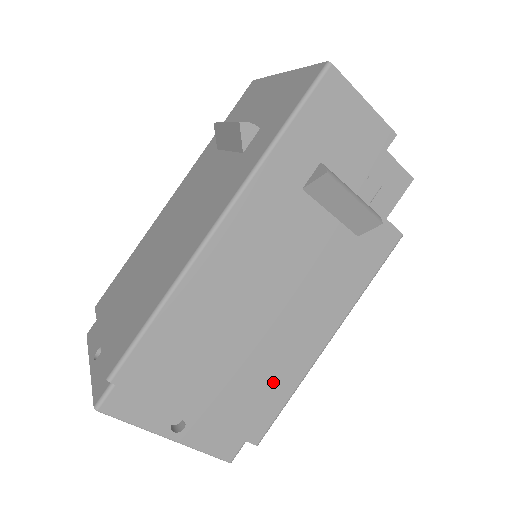
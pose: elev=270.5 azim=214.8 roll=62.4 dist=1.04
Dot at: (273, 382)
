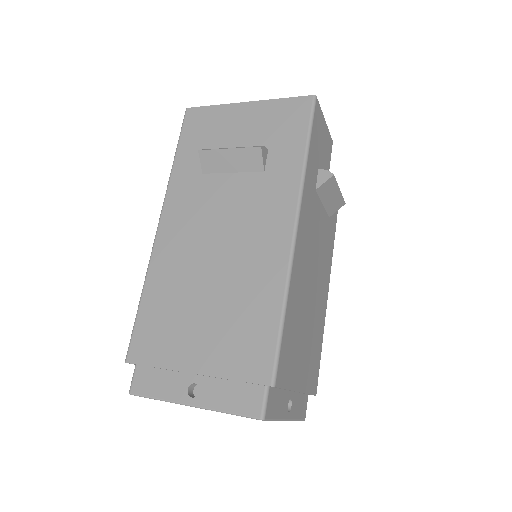
Dot at: (317, 342)
